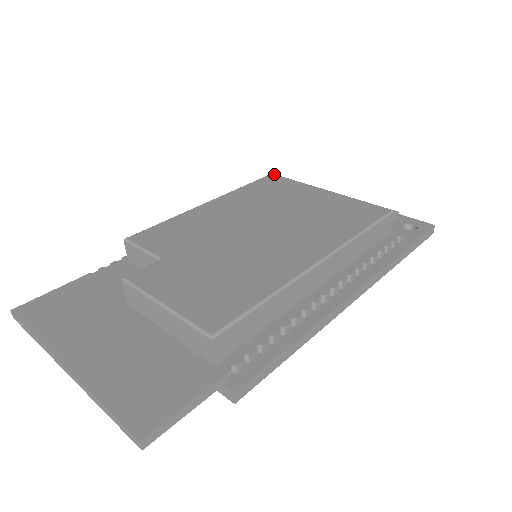
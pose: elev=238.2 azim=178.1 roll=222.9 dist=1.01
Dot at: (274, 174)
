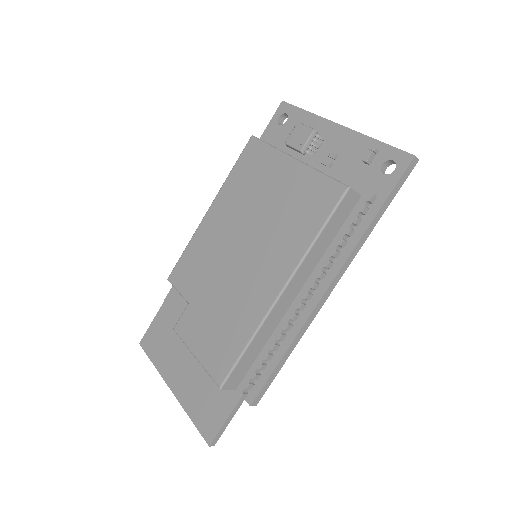
Dot at: (253, 138)
